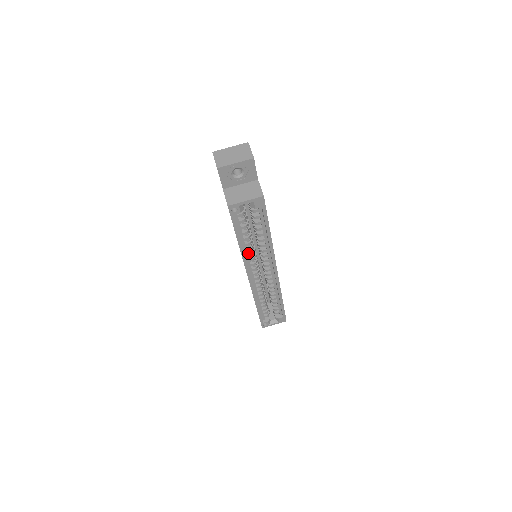
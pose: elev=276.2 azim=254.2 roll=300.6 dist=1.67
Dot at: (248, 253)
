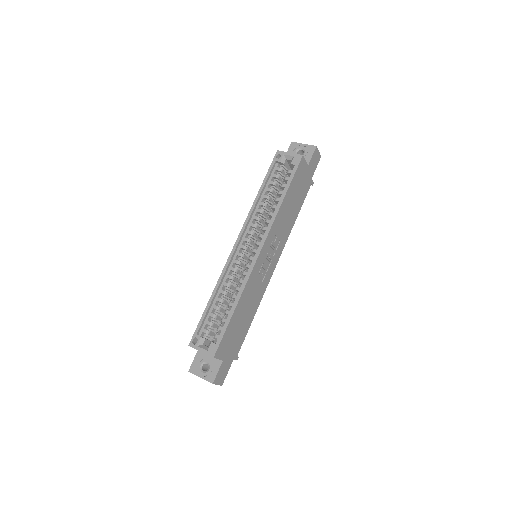
Dot at: (256, 217)
